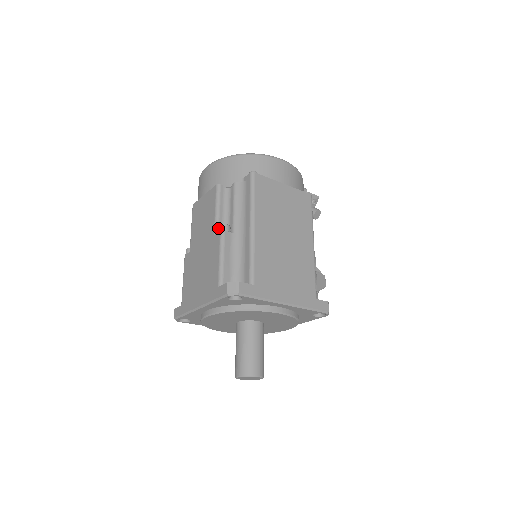
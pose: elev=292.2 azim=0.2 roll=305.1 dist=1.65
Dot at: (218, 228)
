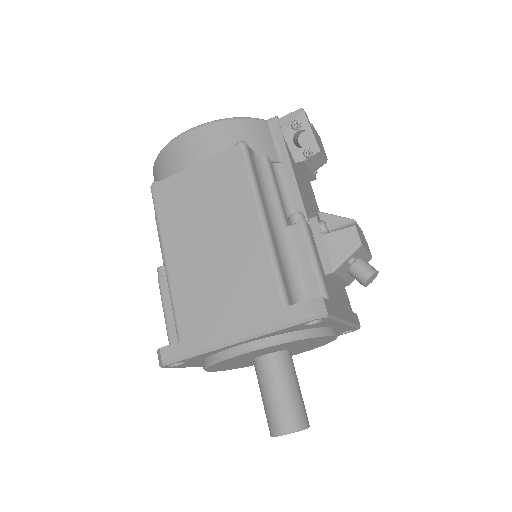
Dot at: occluded
